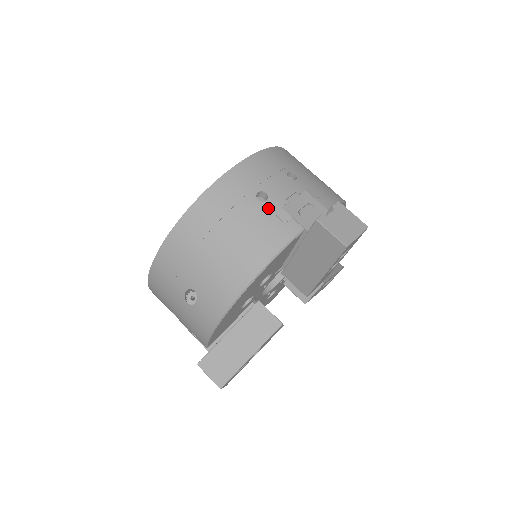
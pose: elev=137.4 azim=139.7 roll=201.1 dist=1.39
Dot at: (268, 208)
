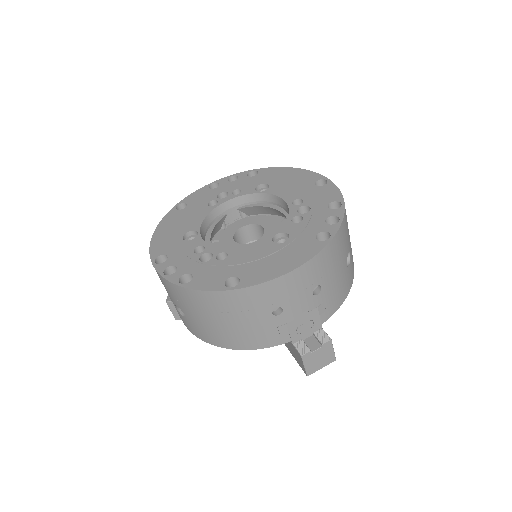
Dot at: (275, 321)
